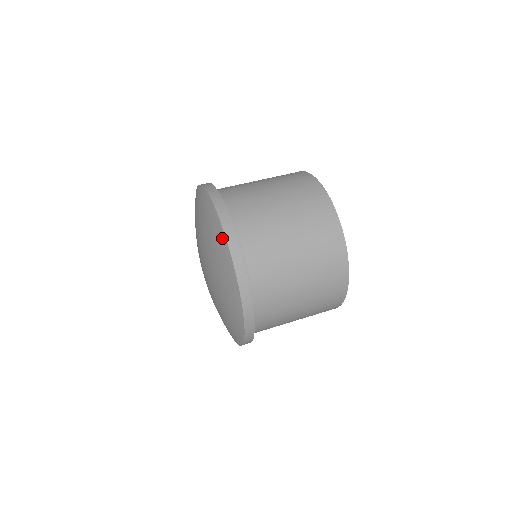
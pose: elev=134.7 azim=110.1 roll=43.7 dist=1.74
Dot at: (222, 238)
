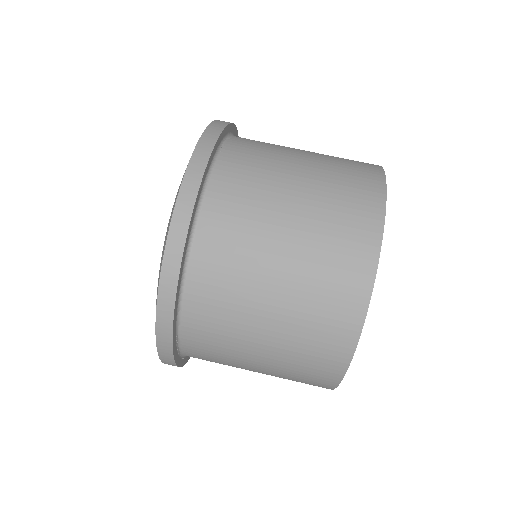
Dot at: (178, 189)
